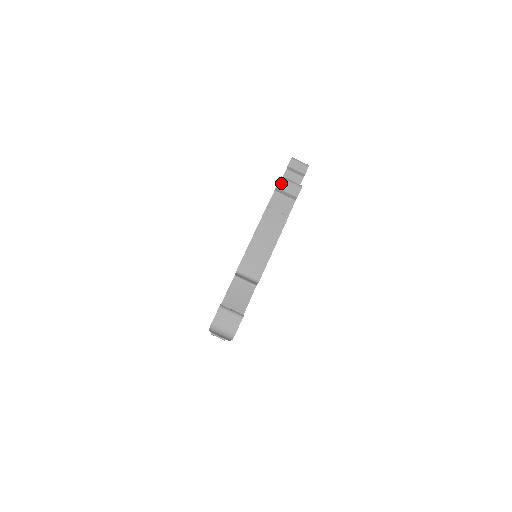
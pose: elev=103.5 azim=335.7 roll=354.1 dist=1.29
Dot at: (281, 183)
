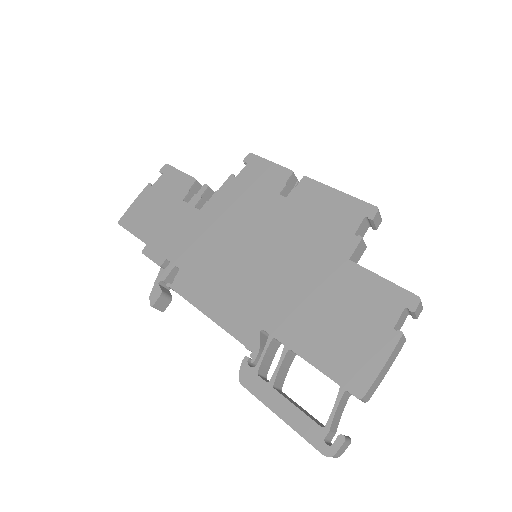
Dot at: (418, 307)
